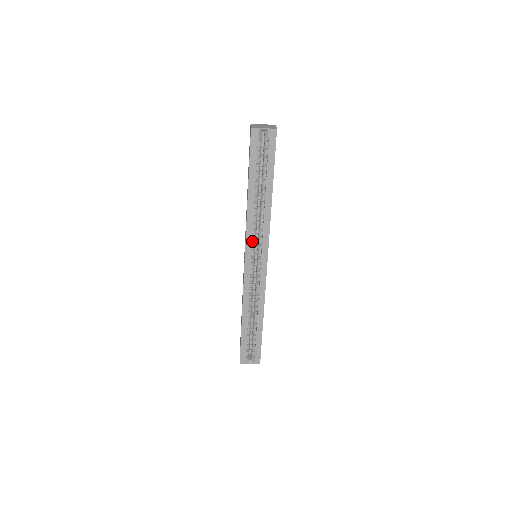
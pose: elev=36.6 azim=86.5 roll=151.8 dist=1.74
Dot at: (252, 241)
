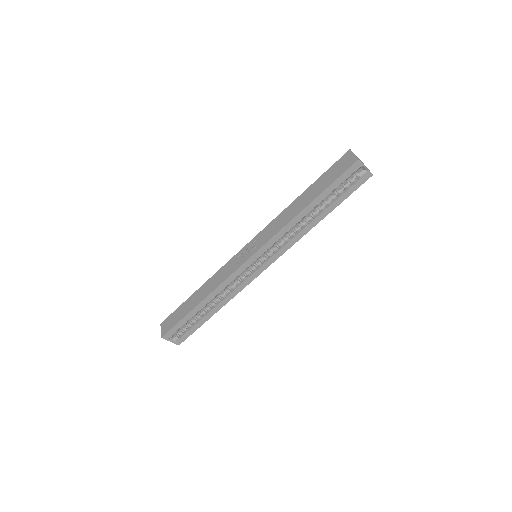
Dot at: (270, 246)
